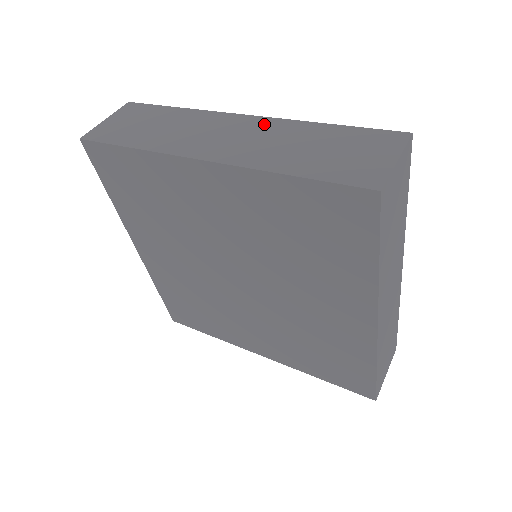
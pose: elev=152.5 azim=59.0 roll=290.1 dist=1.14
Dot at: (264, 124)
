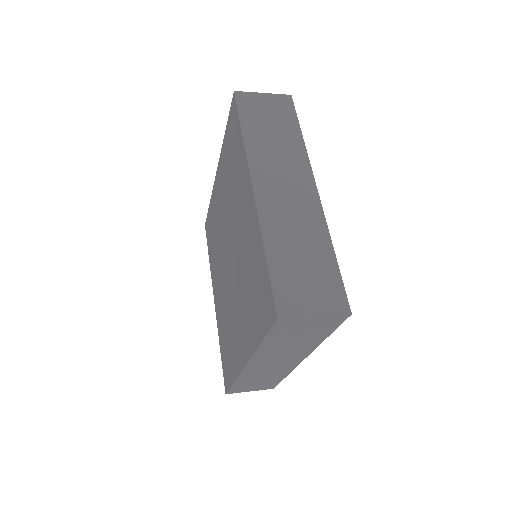
Dot at: occluded
